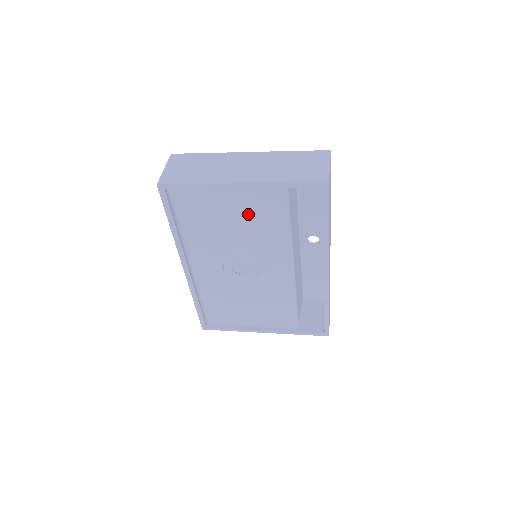
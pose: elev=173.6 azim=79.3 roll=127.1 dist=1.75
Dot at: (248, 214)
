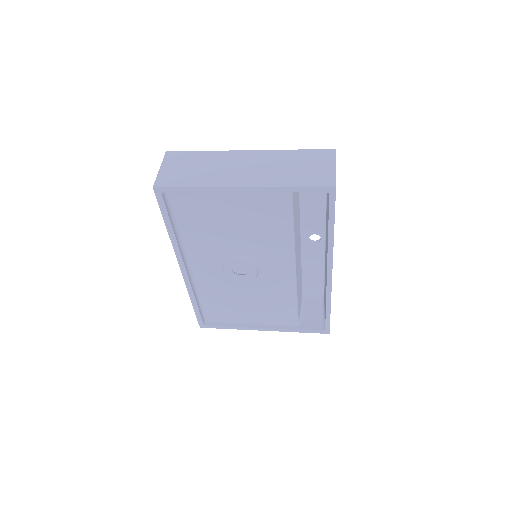
Dot at: (249, 217)
